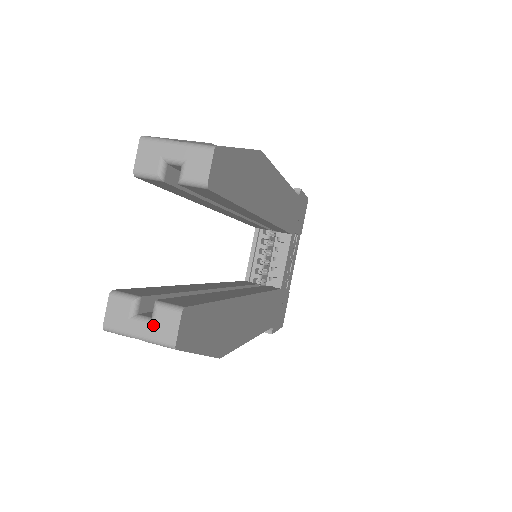
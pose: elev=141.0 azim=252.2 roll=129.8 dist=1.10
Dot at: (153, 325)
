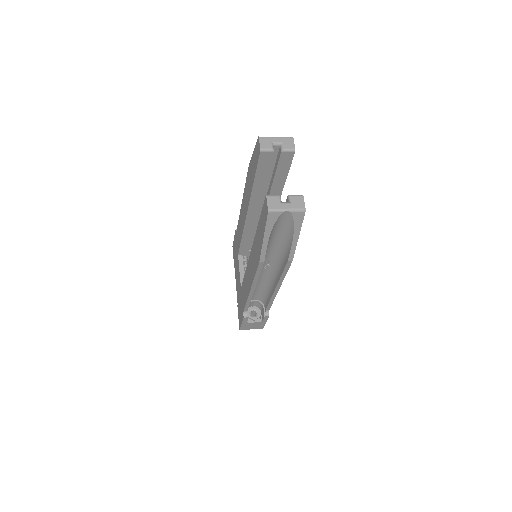
Dot at: (292, 203)
